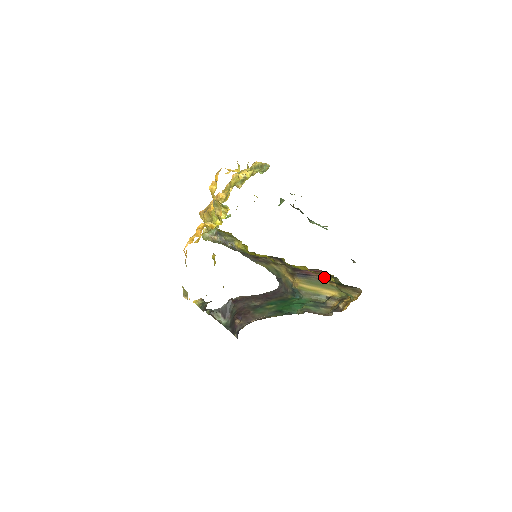
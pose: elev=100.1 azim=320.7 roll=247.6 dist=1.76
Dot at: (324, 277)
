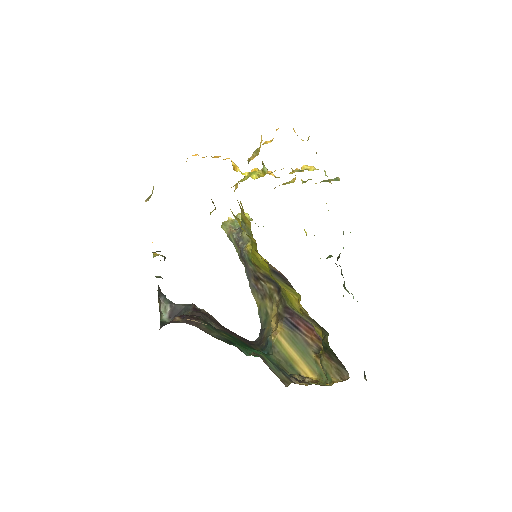
Dot at: (314, 343)
